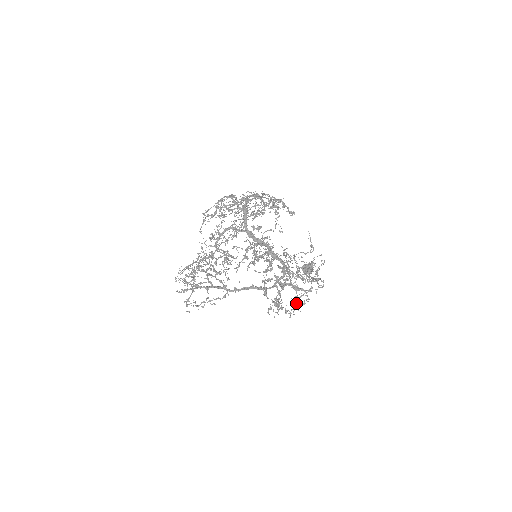
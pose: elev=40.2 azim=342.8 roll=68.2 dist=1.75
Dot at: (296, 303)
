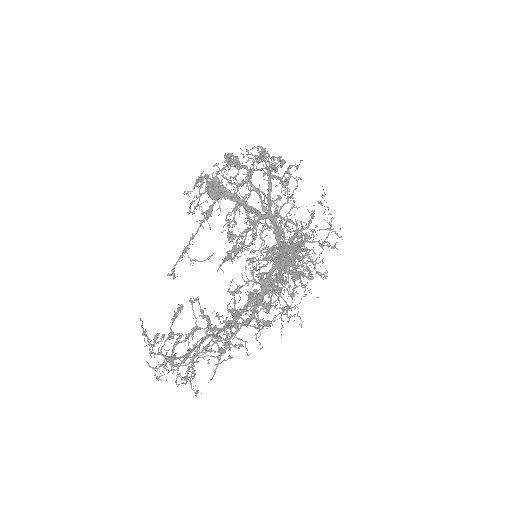
Dot at: occluded
